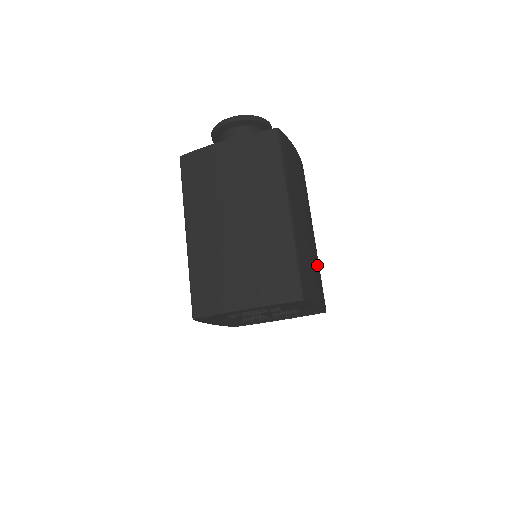
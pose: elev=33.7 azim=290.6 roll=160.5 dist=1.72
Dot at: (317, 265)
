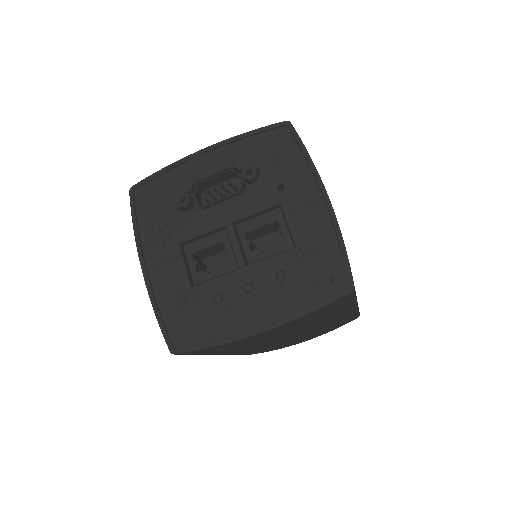
Dot at: occluded
